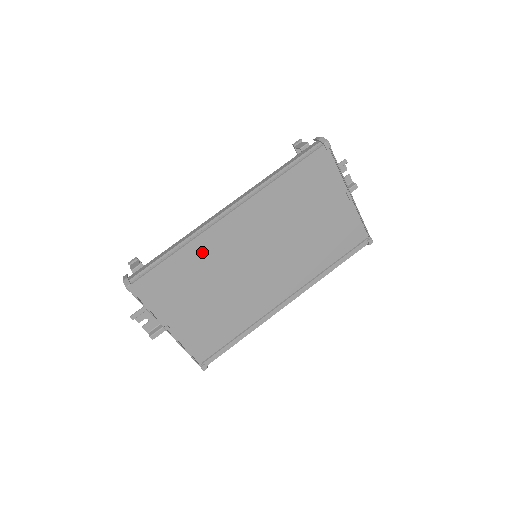
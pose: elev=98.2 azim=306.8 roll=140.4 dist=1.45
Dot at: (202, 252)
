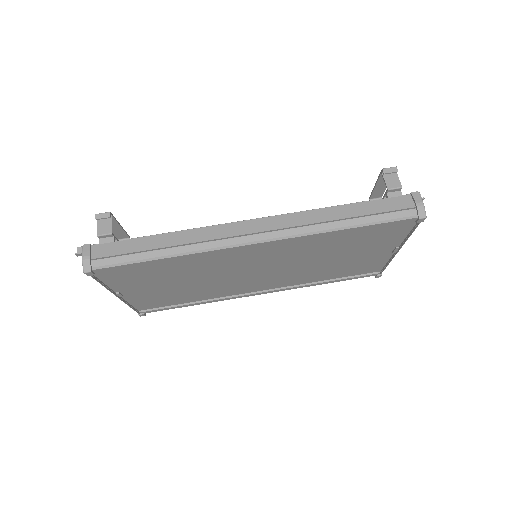
Dot at: (198, 259)
